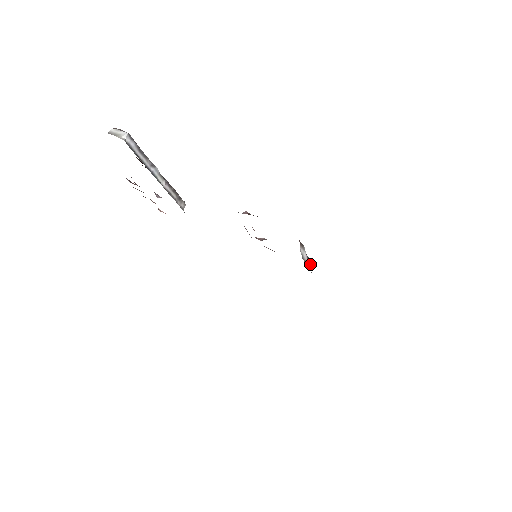
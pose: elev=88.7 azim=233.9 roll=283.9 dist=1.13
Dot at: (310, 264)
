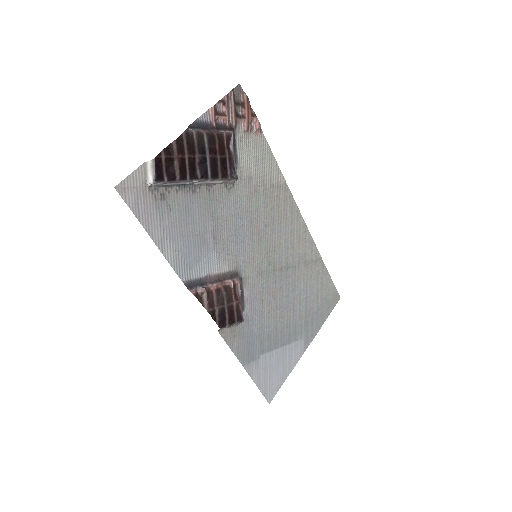
Dot at: occluded
